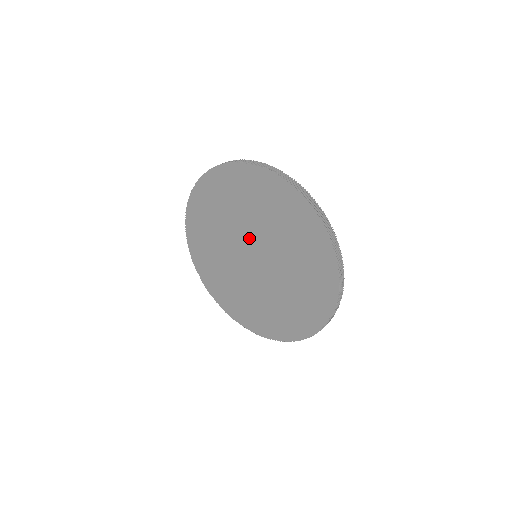
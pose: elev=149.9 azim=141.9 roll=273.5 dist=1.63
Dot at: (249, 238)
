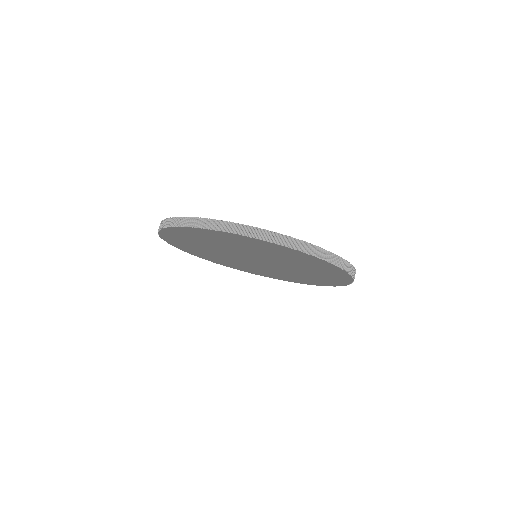
Dot at: (254, 256)
